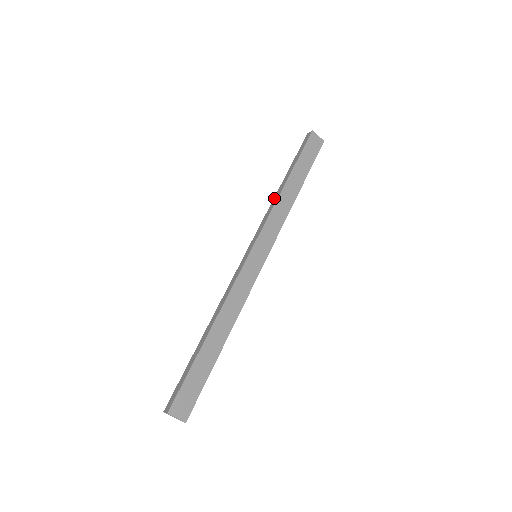
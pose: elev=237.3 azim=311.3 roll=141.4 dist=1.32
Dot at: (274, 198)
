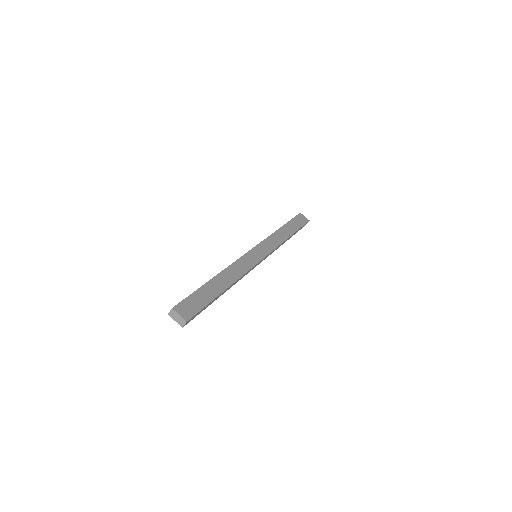
Dot at: occluded
